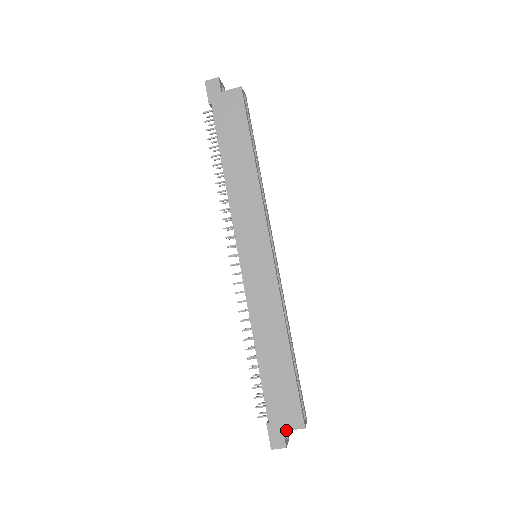
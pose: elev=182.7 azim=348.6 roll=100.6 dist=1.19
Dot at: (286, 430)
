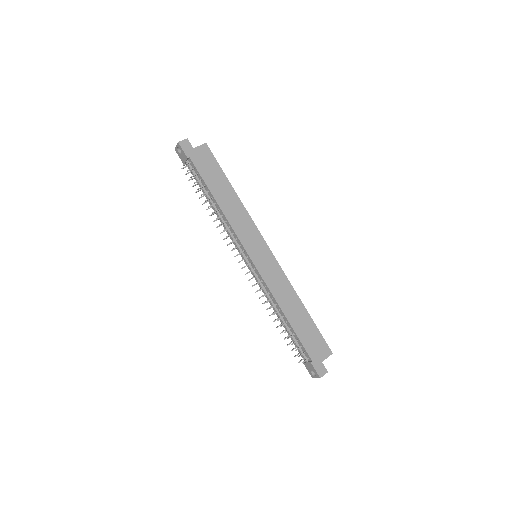
Dot at: (323, 360)
